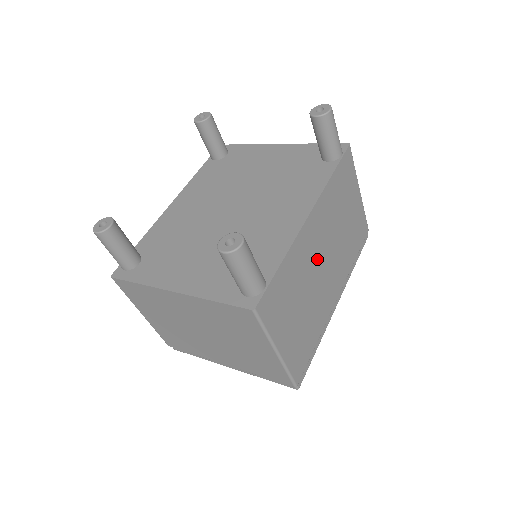
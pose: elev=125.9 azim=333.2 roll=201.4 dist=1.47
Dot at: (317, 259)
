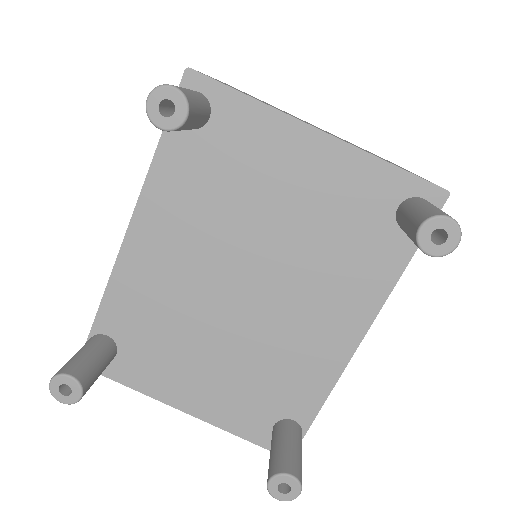
Dot at: occluded
